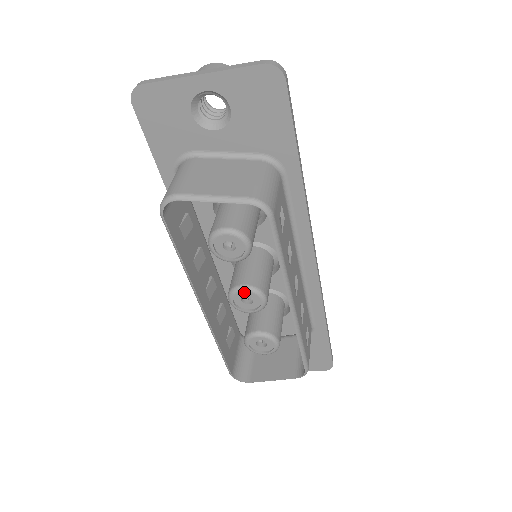
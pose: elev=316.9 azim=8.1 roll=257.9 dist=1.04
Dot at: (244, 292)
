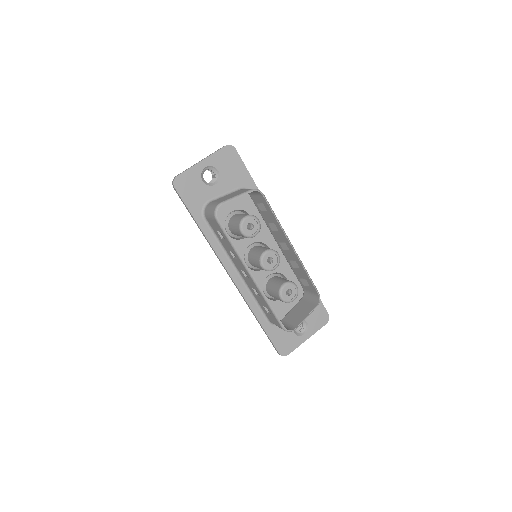
Dot at: (267, 255)
